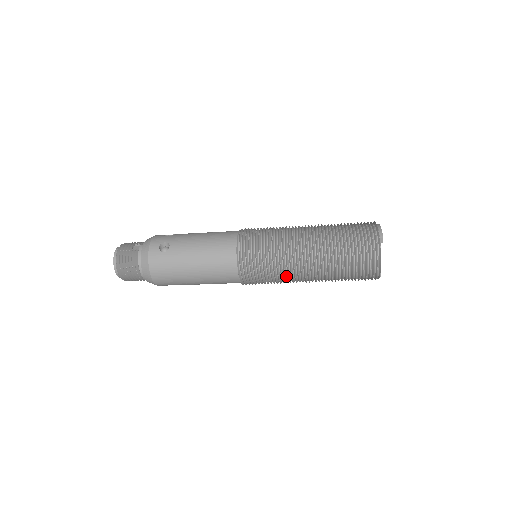
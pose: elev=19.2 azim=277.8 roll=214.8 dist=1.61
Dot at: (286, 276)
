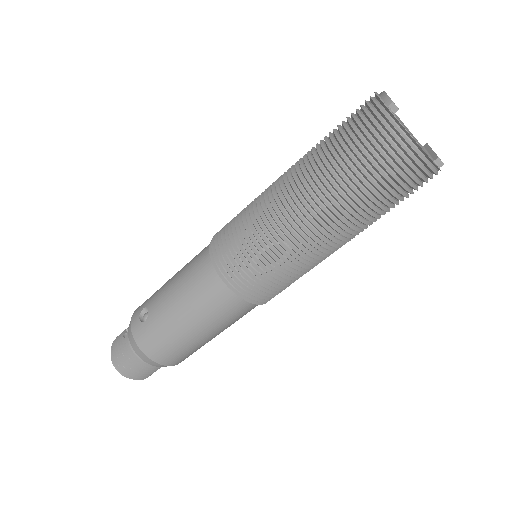
Dot at: (297, 257)
